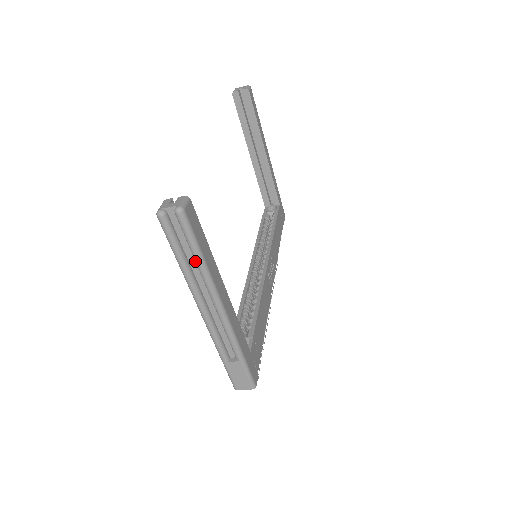
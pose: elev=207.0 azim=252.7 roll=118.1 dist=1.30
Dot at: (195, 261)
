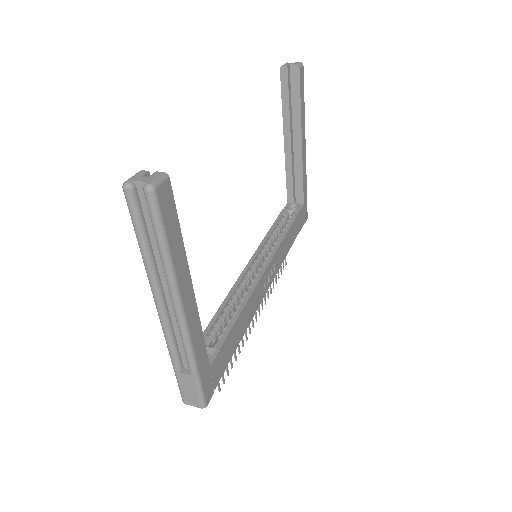
Dot at: (159, 252)
